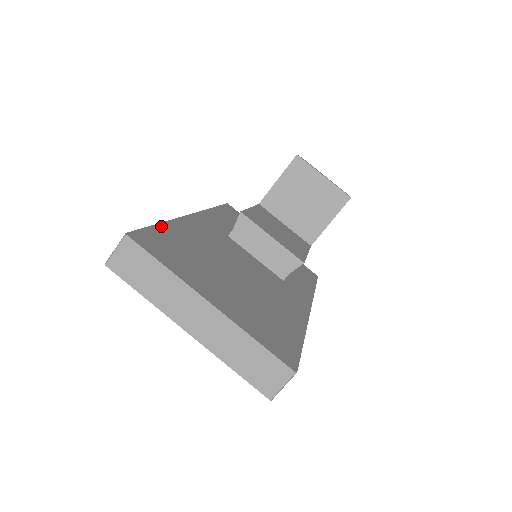
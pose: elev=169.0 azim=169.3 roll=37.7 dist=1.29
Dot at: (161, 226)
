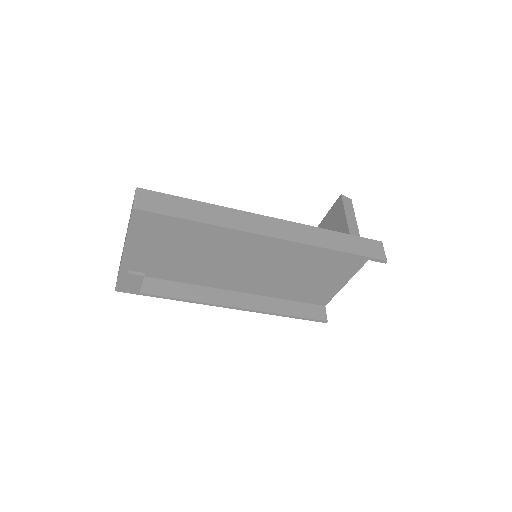
Dot at: (165, 278)
